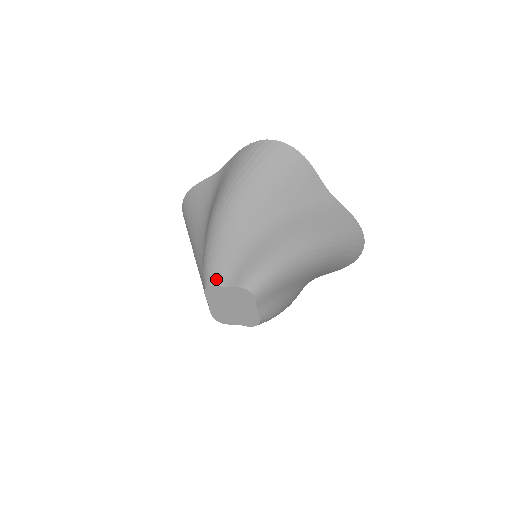
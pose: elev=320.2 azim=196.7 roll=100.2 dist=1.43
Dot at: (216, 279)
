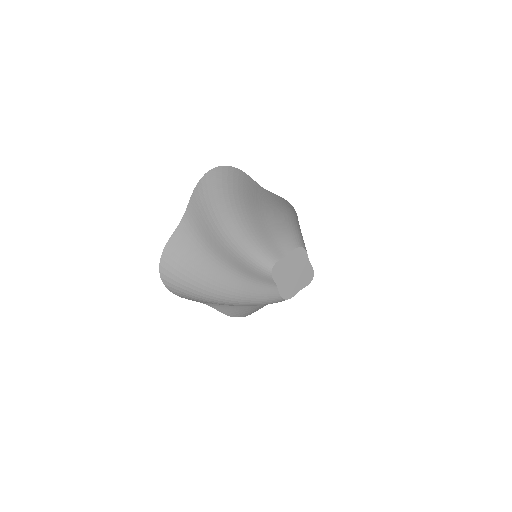
Dot at: (274, 257)
